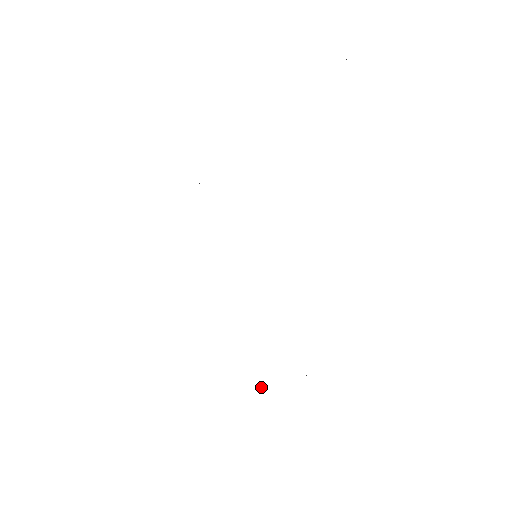
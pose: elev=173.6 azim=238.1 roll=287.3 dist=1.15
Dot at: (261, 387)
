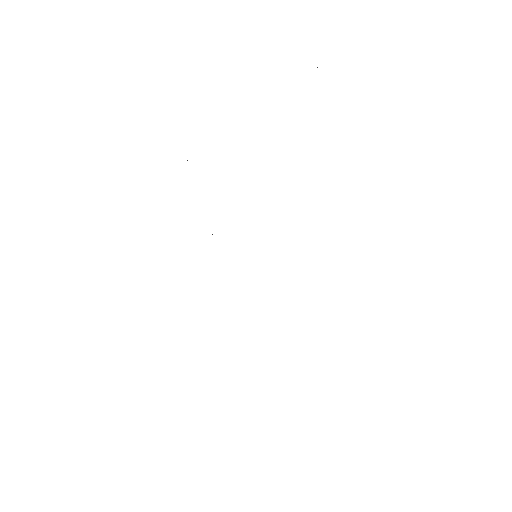
Dot at: occluded
